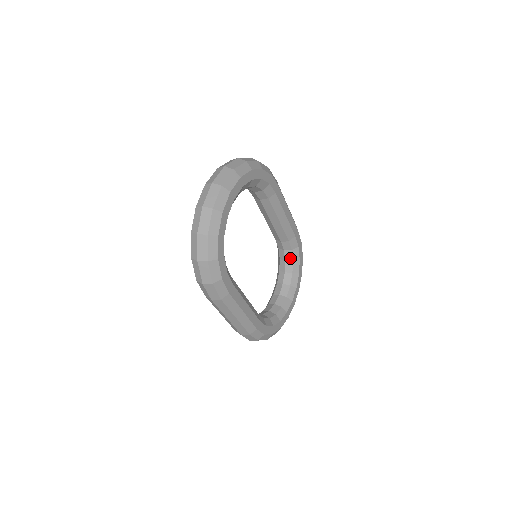
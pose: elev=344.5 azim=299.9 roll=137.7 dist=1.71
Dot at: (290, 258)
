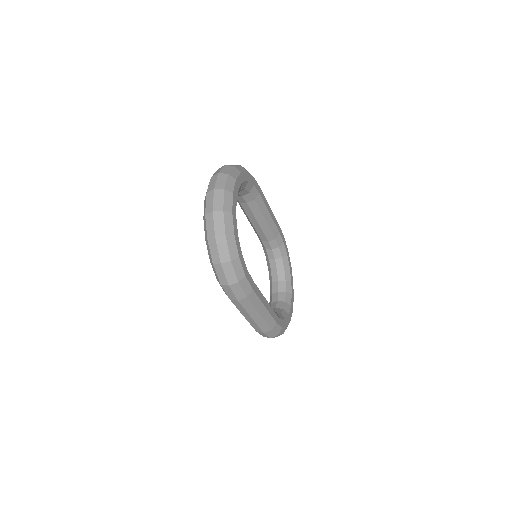
Dot at: (279, 255)
